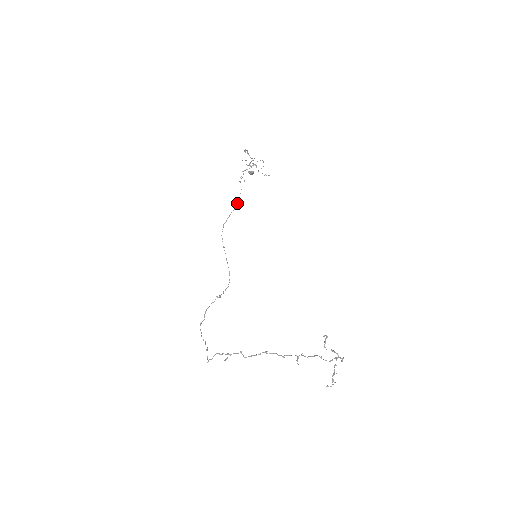
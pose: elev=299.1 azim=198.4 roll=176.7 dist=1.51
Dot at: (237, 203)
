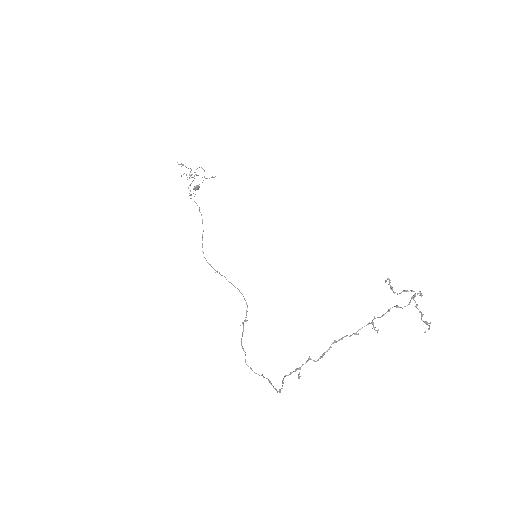
Dot at: (202, 222)
